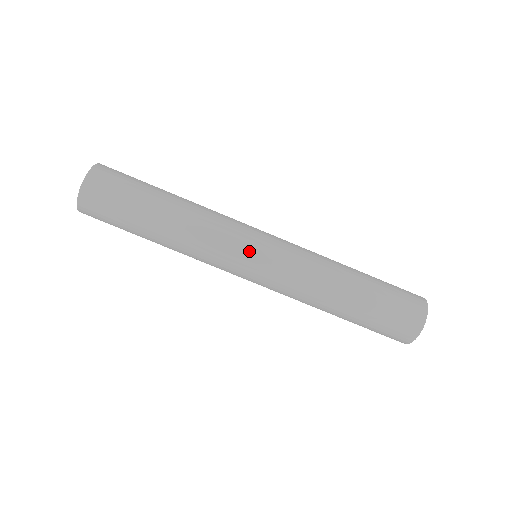
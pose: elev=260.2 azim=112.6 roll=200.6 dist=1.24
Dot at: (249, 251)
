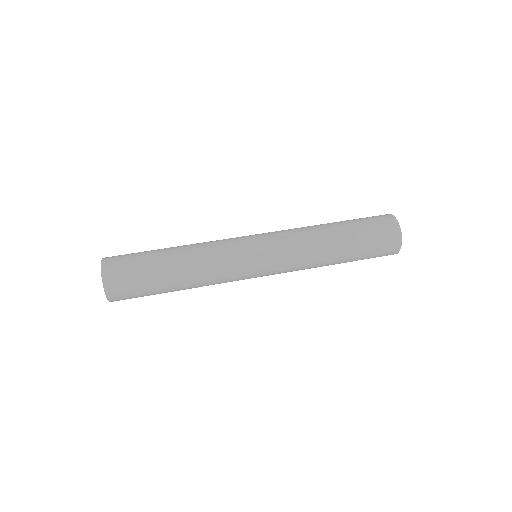
Dot at: (246, 237)
